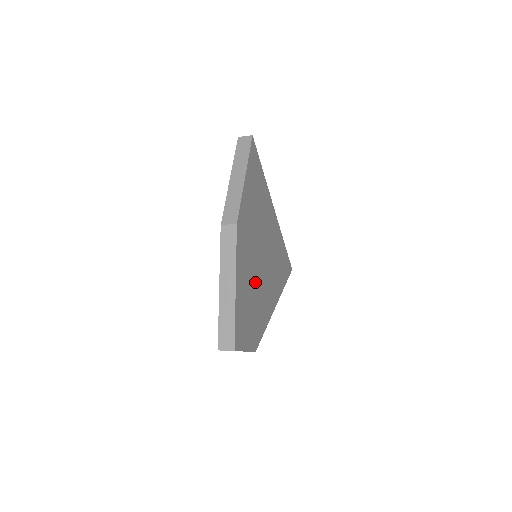
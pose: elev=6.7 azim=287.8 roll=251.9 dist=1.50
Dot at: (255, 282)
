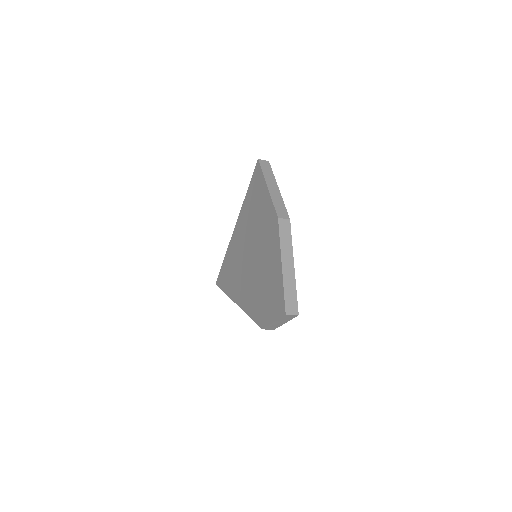
Dot at: occluded
